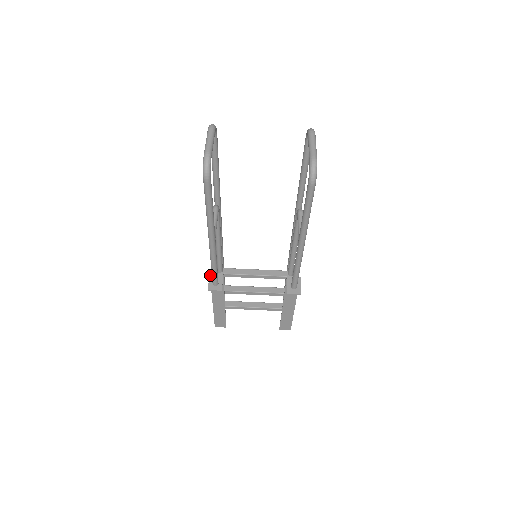
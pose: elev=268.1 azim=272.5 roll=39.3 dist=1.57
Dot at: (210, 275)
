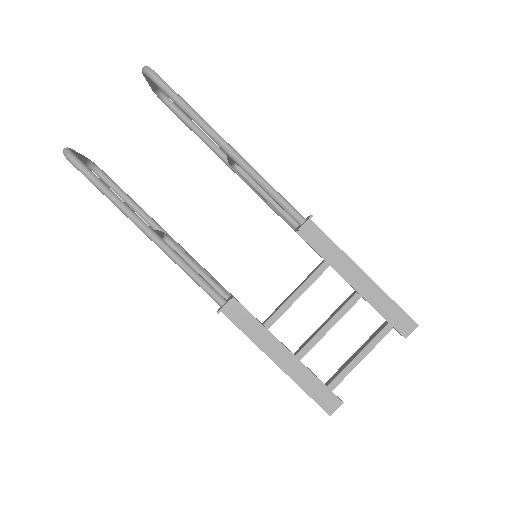
Dot at: (218, 309)
